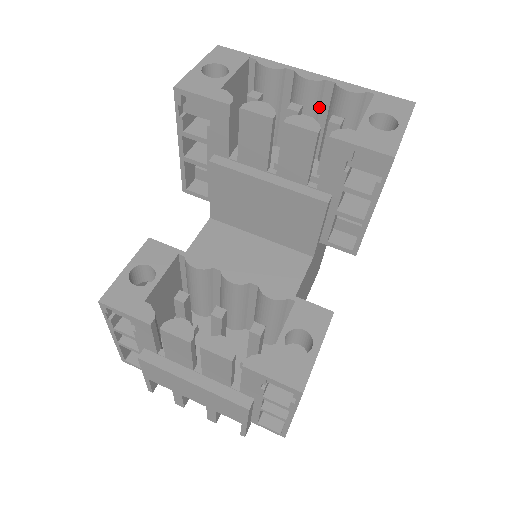
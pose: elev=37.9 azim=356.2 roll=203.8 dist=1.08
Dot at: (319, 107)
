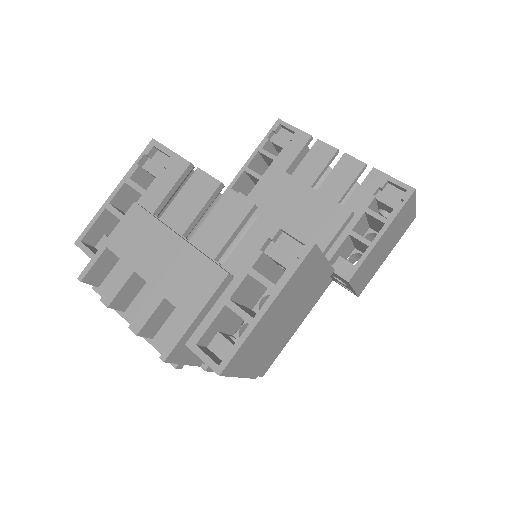
Dot at: (347, 202)
